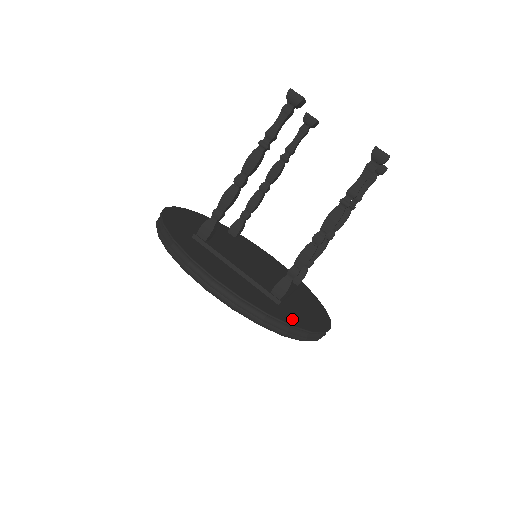
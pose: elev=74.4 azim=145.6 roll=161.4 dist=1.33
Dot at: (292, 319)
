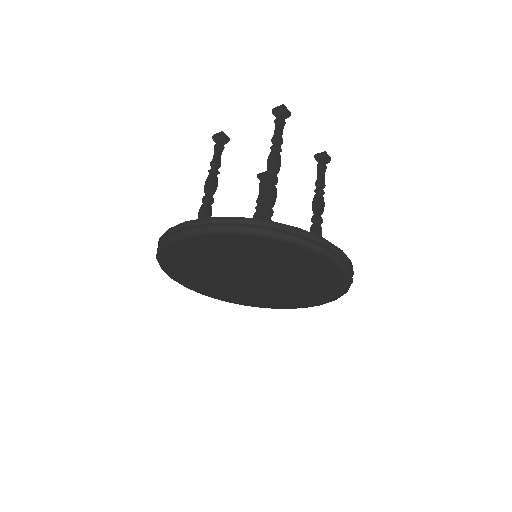
Dot at: occluded
